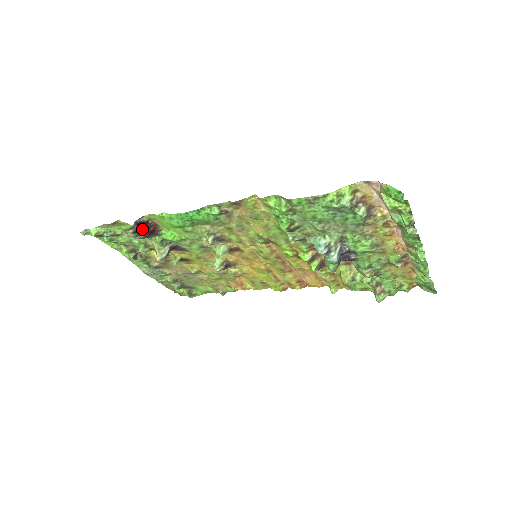
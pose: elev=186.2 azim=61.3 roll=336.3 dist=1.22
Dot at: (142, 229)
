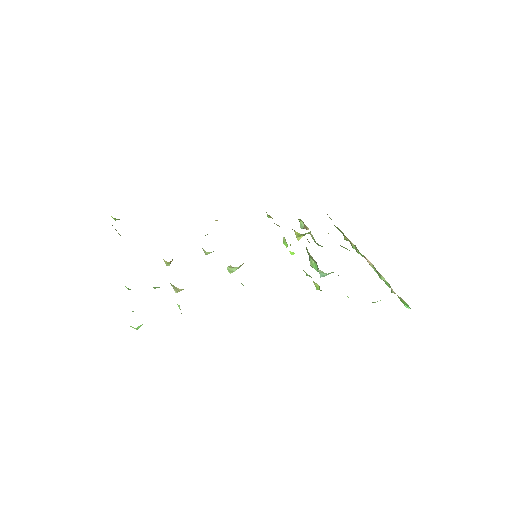
Dot at: occluded
